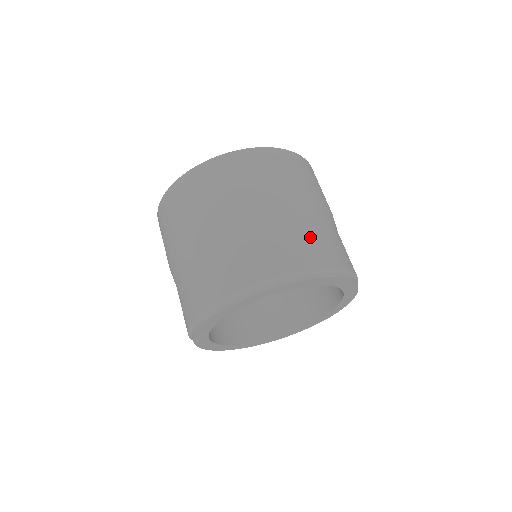
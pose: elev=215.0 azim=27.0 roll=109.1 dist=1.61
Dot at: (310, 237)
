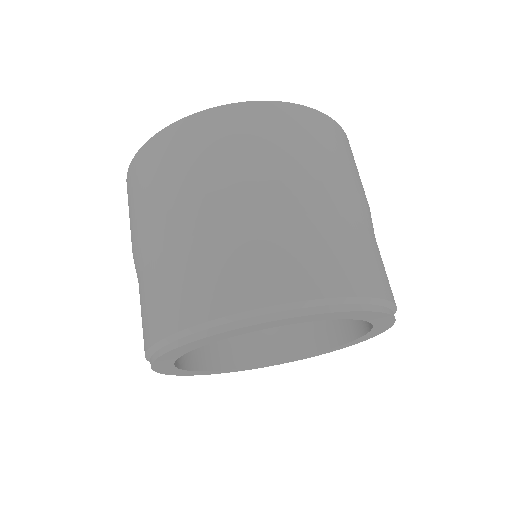
Dot at: (344, 246)
